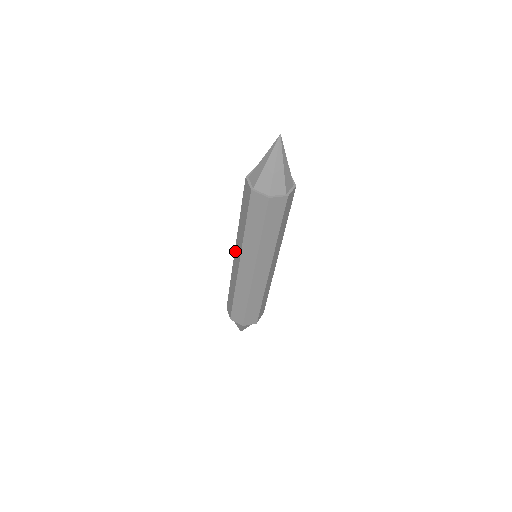
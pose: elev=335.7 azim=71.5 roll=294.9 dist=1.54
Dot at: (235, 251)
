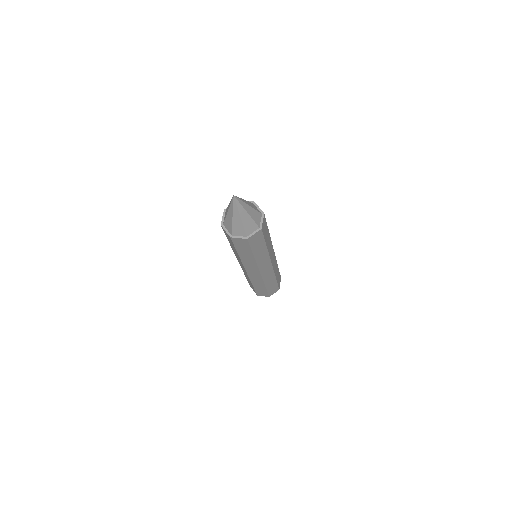
Dot at: occluded
